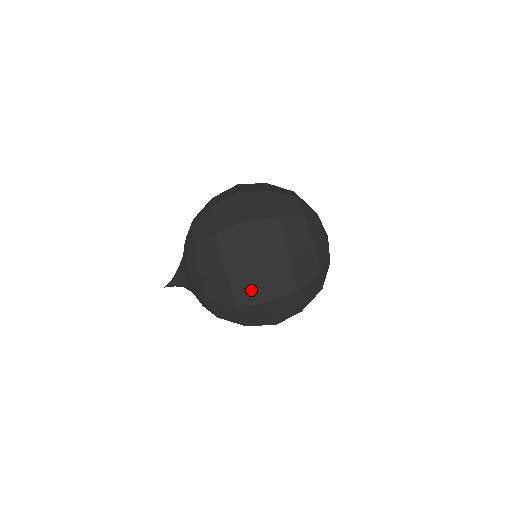
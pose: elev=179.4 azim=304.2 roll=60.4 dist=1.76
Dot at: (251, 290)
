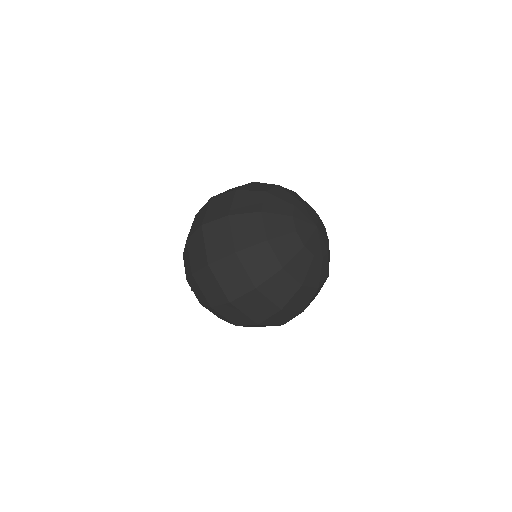
Dot at: (199, 254)
